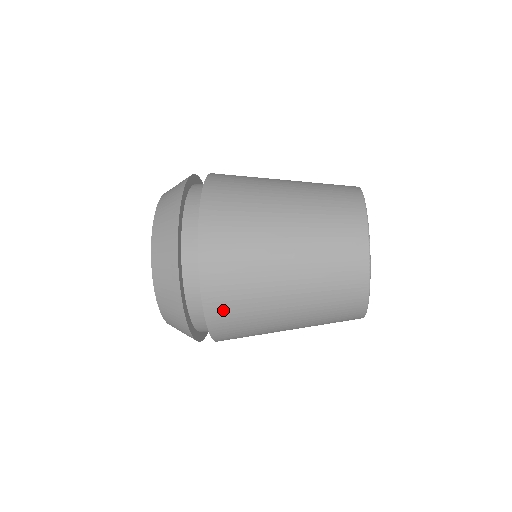
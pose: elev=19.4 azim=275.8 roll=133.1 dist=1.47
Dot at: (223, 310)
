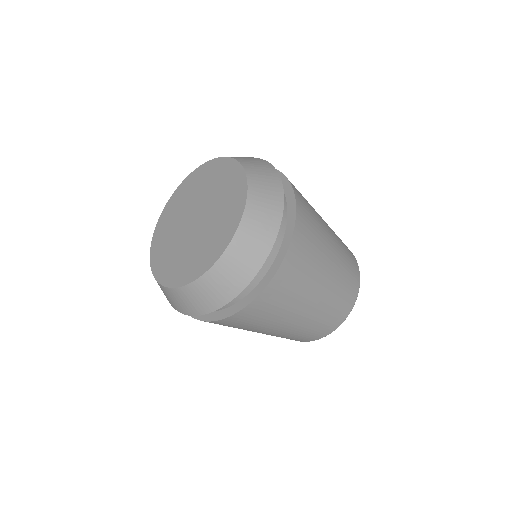
Dot at: (293, 266)
